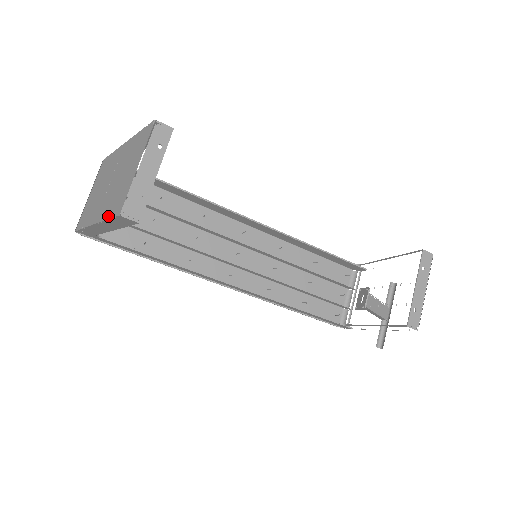
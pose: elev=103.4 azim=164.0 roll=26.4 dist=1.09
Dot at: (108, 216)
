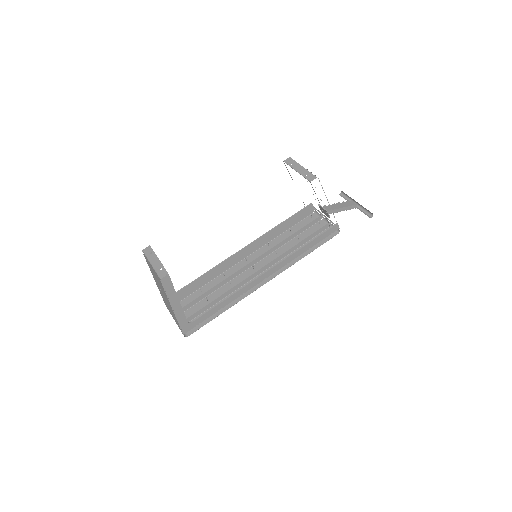
Dot at: (164, 291)
